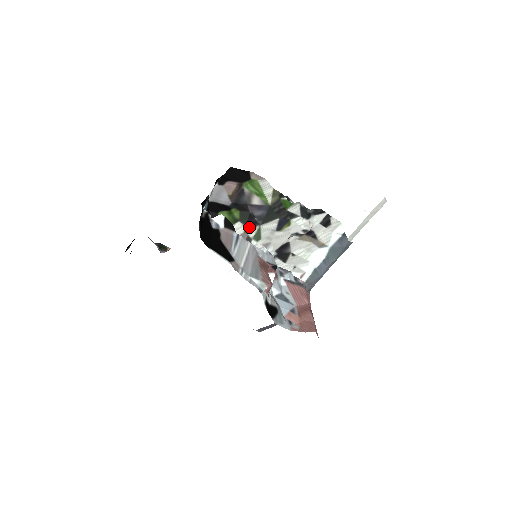
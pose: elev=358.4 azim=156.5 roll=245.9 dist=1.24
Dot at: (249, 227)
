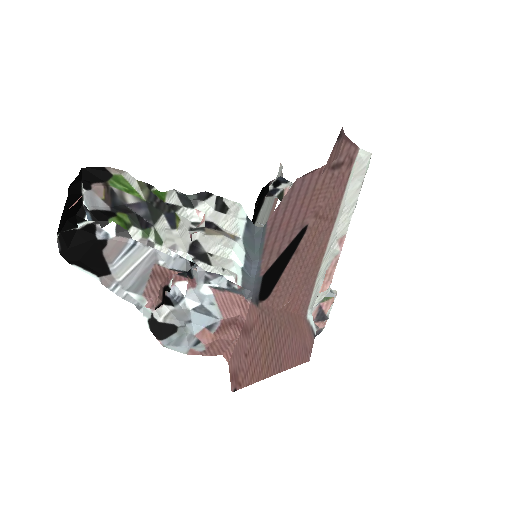
Dot at: (145, 230)
